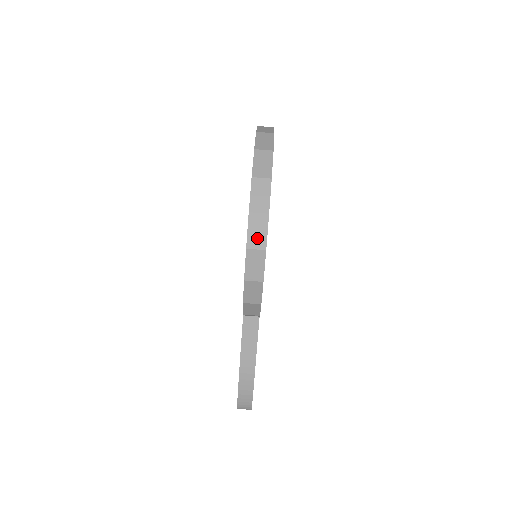
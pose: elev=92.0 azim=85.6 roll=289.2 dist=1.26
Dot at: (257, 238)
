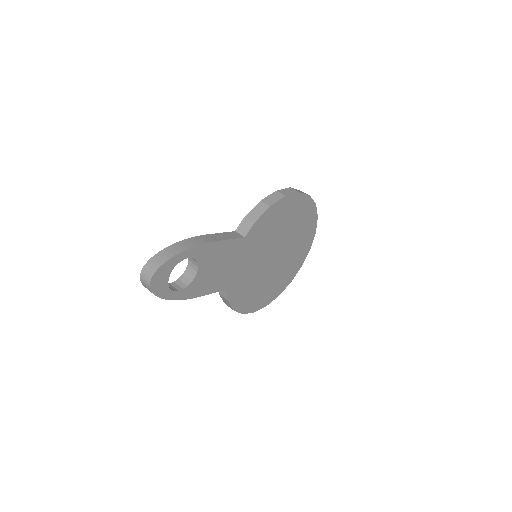
Dot at: occluded
